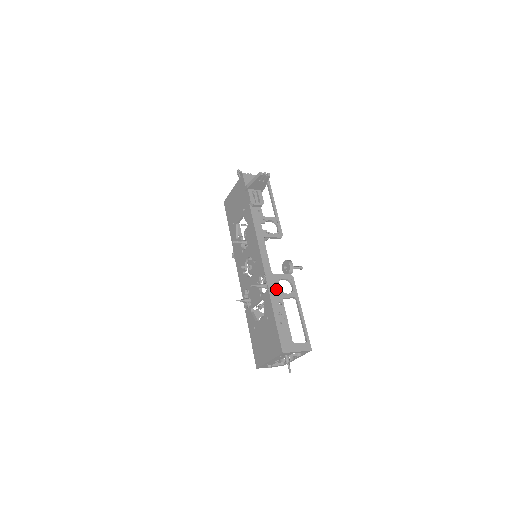
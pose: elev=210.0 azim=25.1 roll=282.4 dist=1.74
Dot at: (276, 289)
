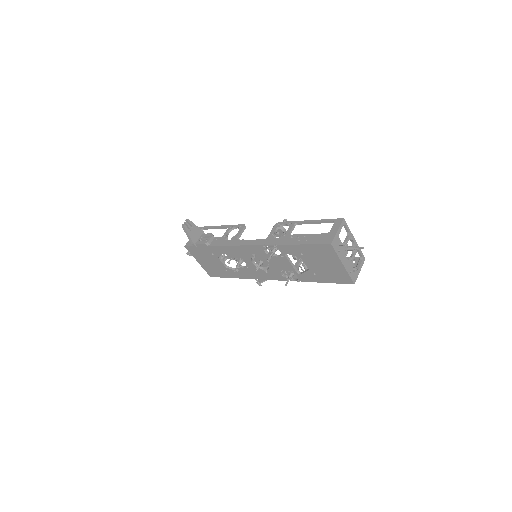
Dot at: occluded
